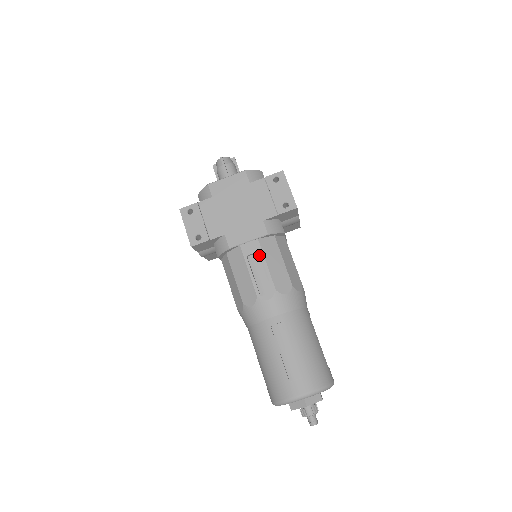
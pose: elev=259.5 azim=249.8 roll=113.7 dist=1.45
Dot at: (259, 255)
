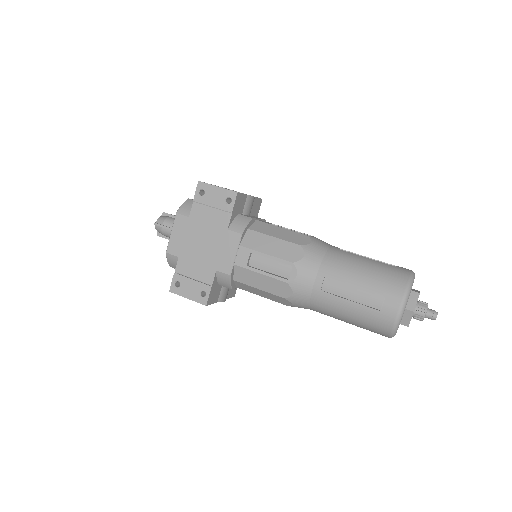
Dot at: (254, 254)
